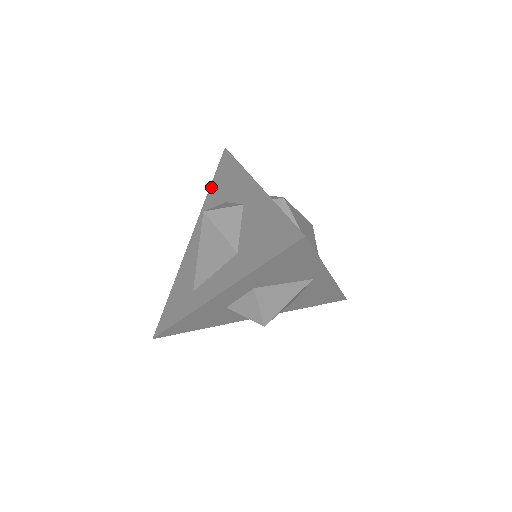
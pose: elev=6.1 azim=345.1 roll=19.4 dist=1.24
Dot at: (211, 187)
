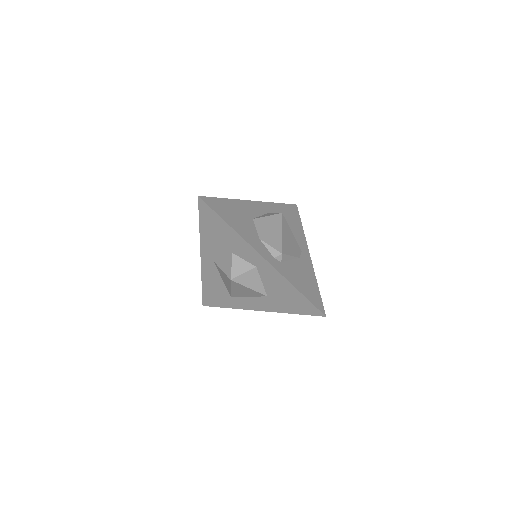
Dot at: (202, 227)
